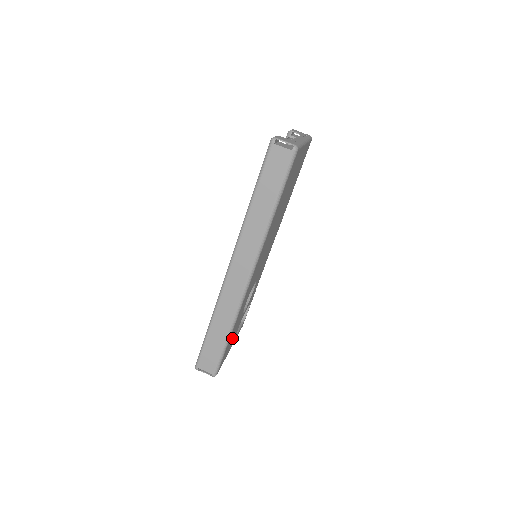
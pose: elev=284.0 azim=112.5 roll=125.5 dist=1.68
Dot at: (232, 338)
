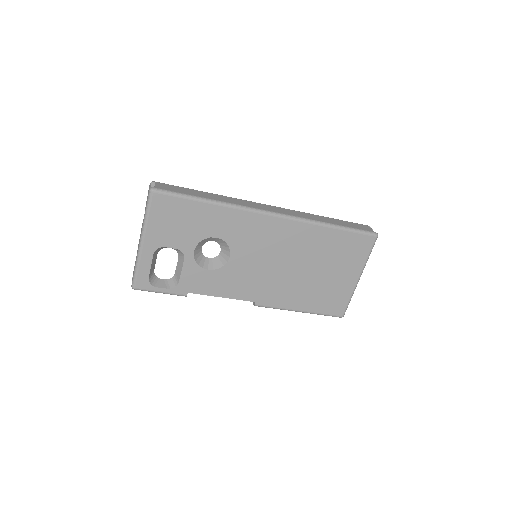
Dot at: (179, 224)
